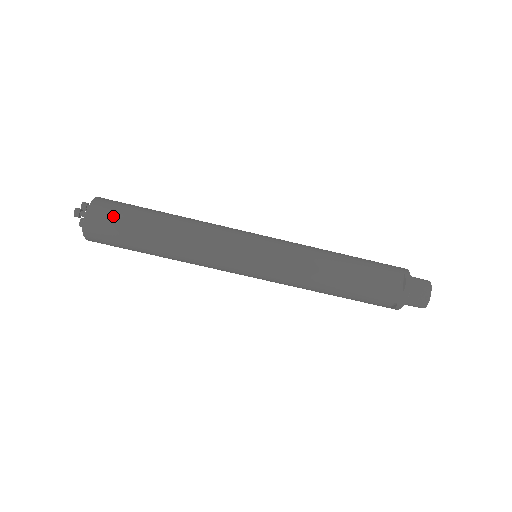
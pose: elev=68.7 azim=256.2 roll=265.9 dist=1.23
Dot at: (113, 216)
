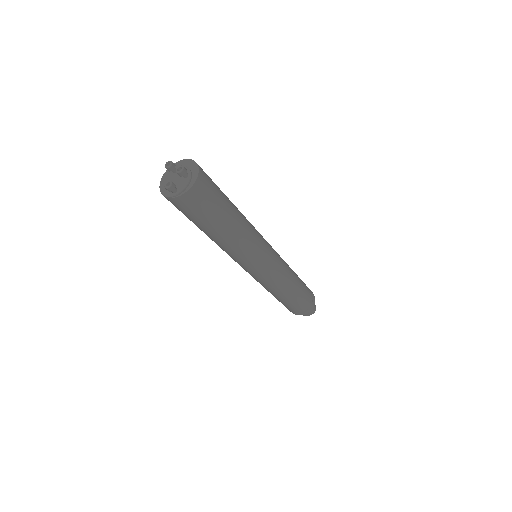
Dot at: (192, 210)
